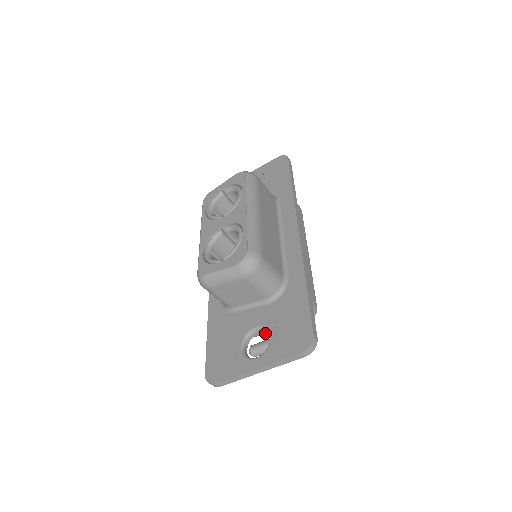
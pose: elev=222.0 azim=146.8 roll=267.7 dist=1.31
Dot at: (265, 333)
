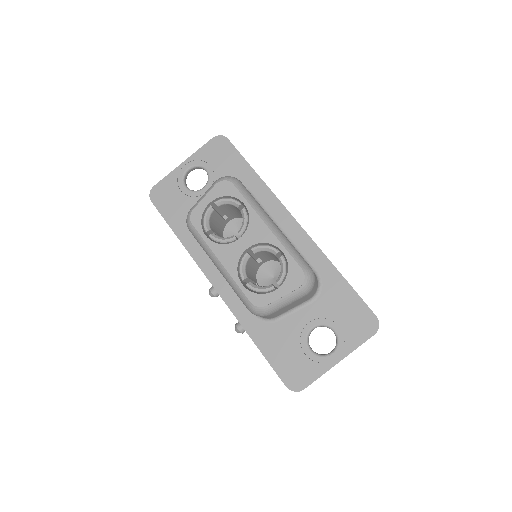
Dot at: occluded
